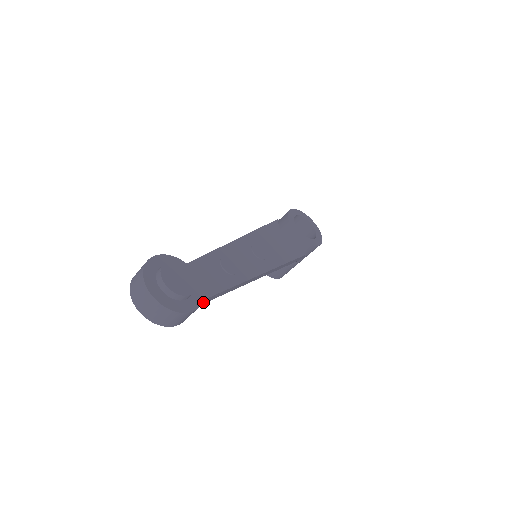
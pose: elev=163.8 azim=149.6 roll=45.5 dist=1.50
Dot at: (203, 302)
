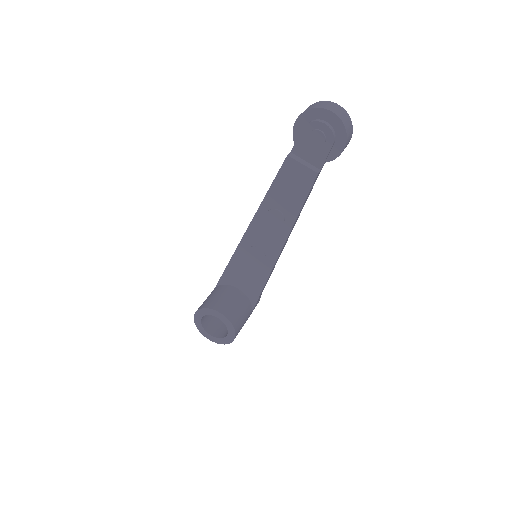
Dot at: (311, 188)
